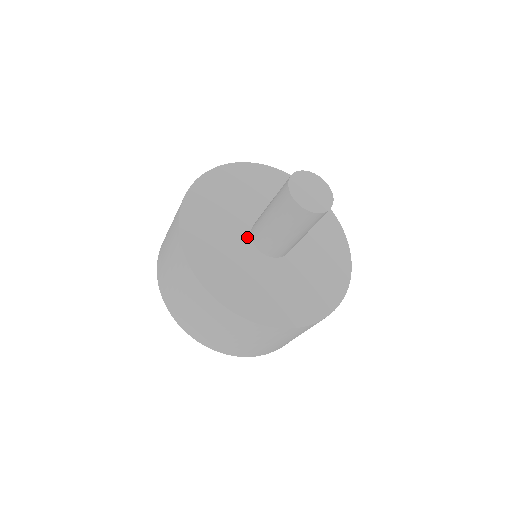
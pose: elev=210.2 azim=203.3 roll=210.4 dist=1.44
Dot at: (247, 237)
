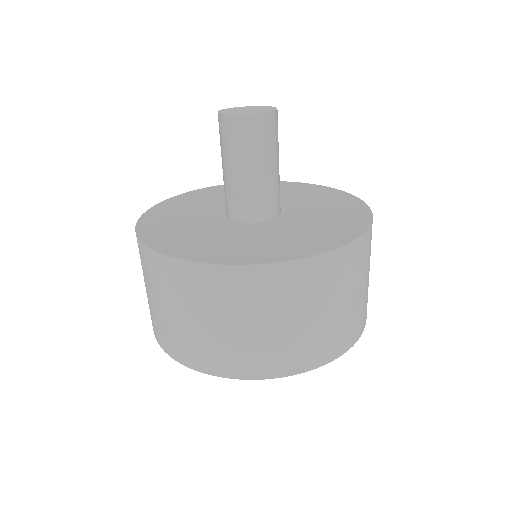
Dot at: (221, 215)
